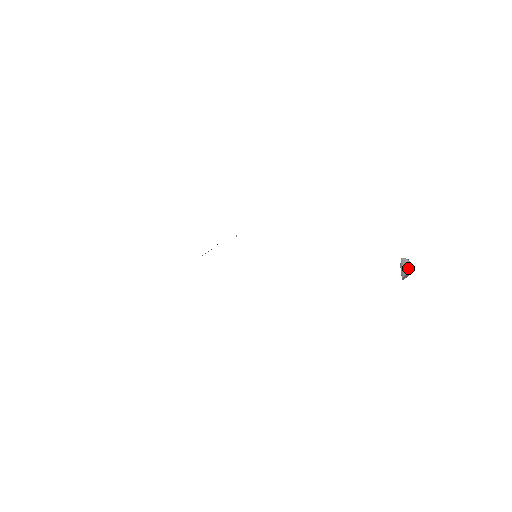
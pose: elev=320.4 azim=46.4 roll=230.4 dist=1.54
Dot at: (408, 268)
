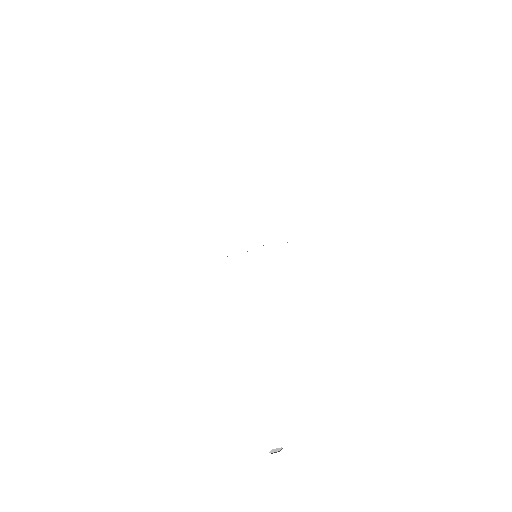
Dot at: (279, 448)
